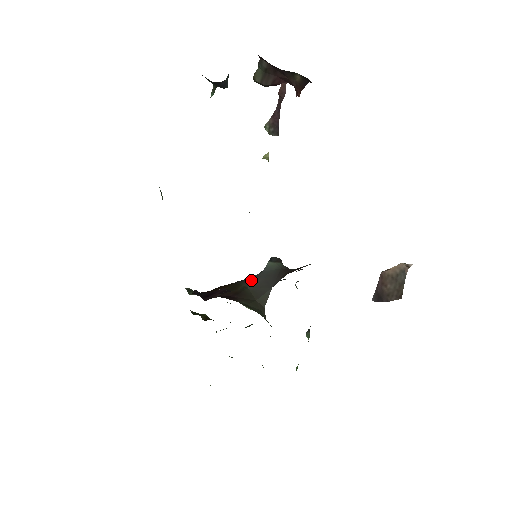
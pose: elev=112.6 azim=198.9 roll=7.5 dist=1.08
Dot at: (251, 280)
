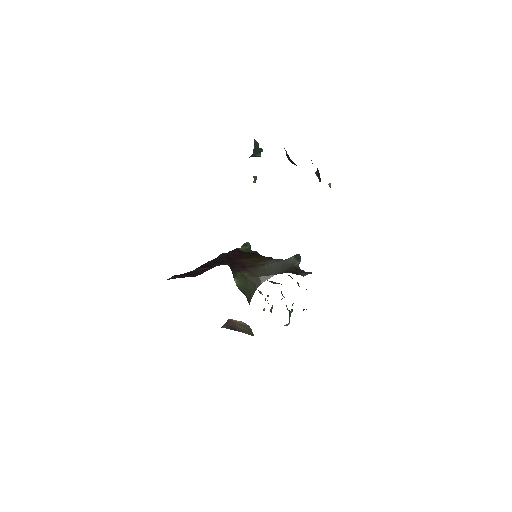
Dot at: (272, 262)
